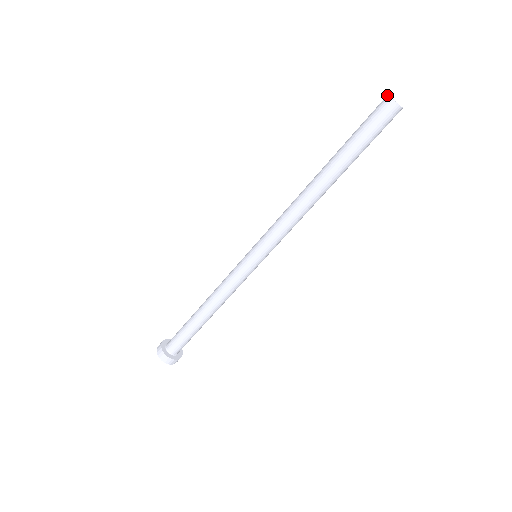
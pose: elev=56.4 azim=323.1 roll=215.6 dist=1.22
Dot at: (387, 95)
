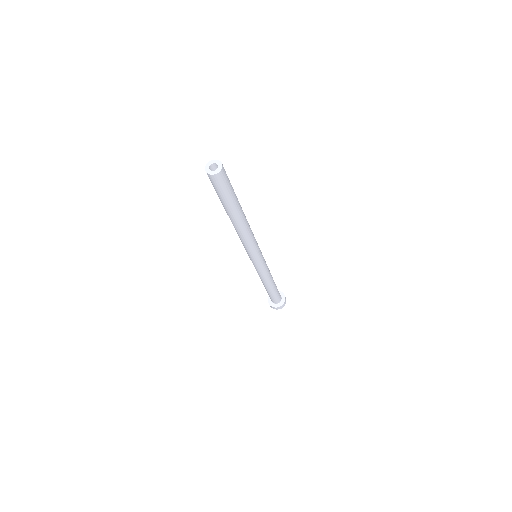
Dot at: (205, 166)
